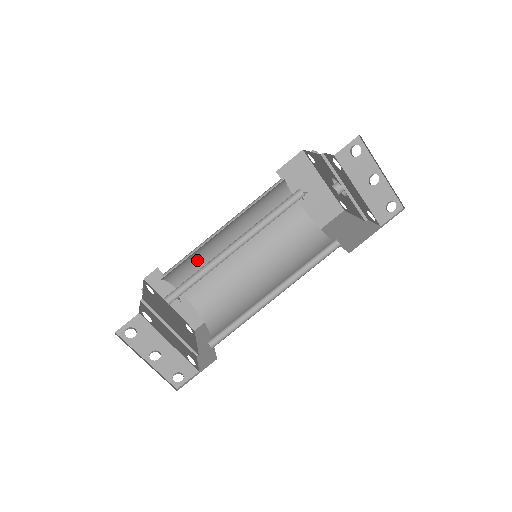
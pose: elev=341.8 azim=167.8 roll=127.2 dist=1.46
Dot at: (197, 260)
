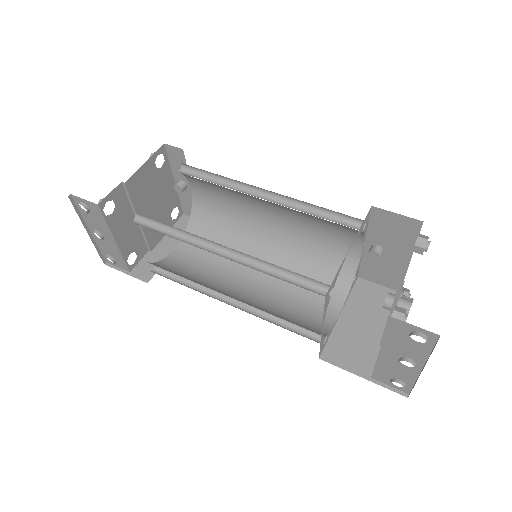
Dot at: occluded
